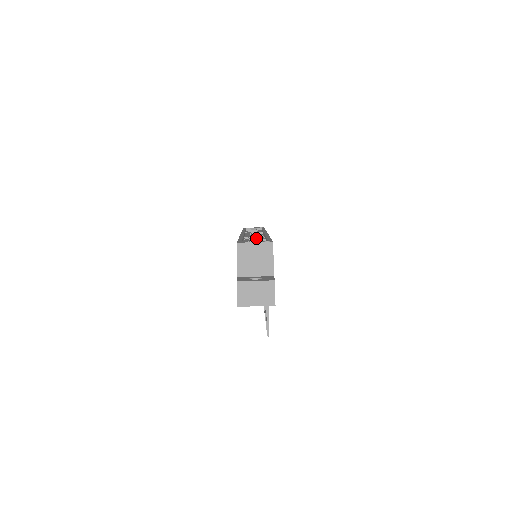
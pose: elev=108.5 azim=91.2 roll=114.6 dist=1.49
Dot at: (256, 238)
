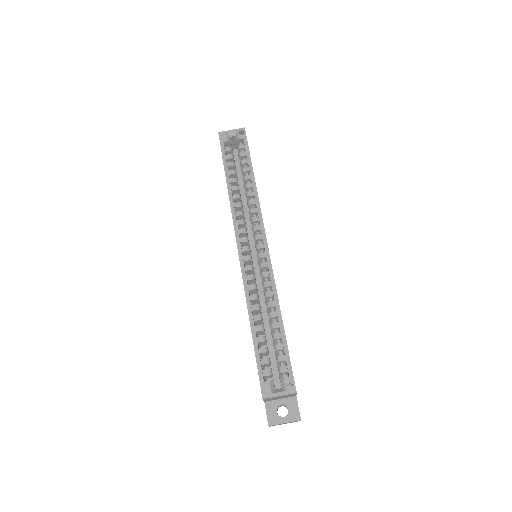
Dot at: occluded
